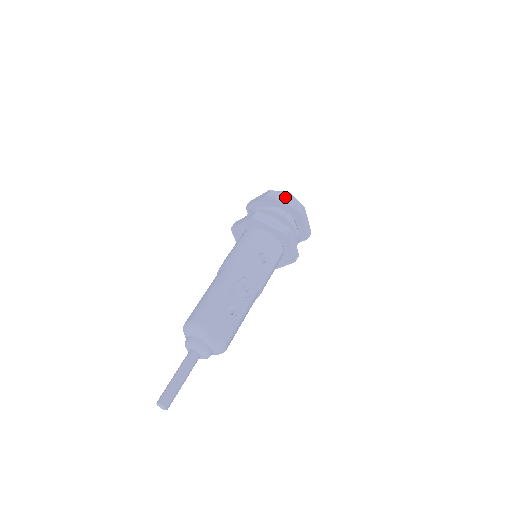
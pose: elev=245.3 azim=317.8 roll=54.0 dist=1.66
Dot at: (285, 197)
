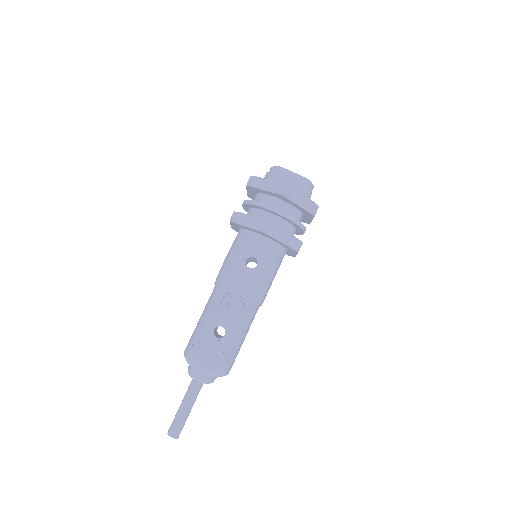
Dot at: (265, 181)
